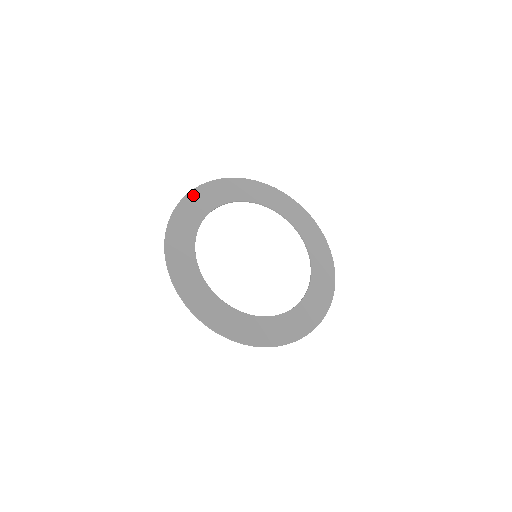
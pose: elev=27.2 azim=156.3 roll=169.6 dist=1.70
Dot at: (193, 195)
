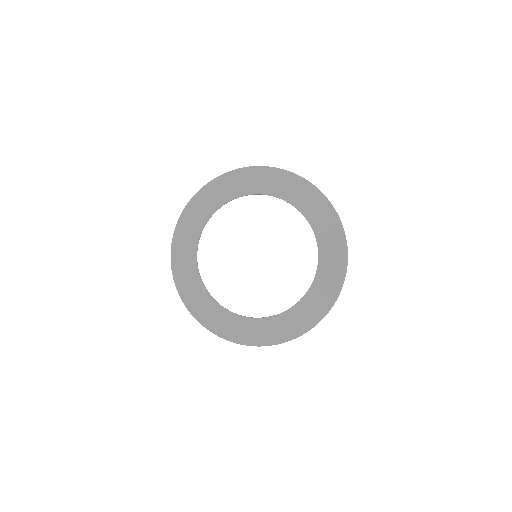
Dot at: (244, 172)
